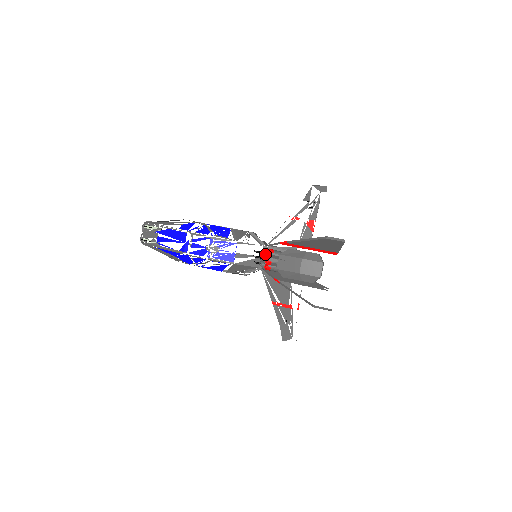
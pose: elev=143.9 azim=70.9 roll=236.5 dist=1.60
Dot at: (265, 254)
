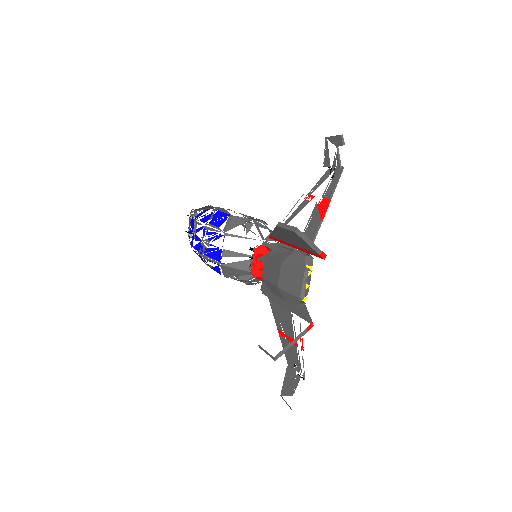
Dot at: (255, 253)
